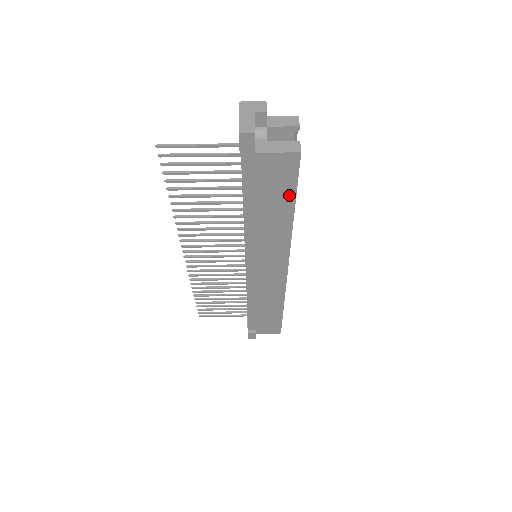
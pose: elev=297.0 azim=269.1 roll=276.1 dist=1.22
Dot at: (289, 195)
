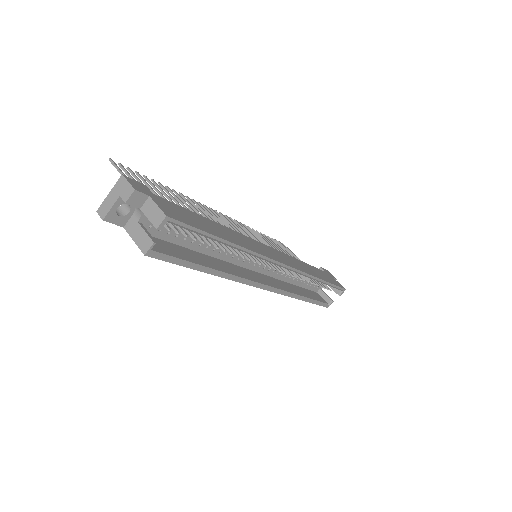
Dot at: occluded
